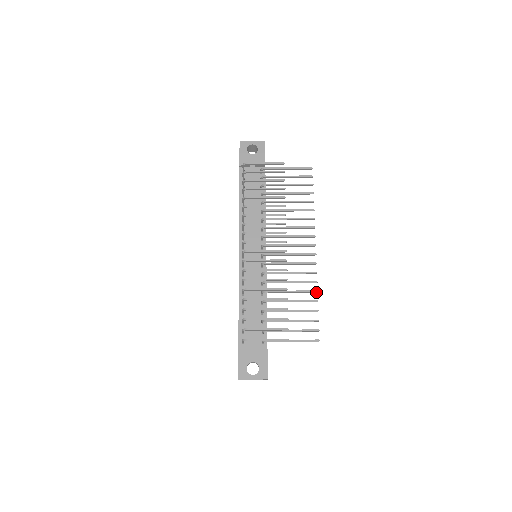
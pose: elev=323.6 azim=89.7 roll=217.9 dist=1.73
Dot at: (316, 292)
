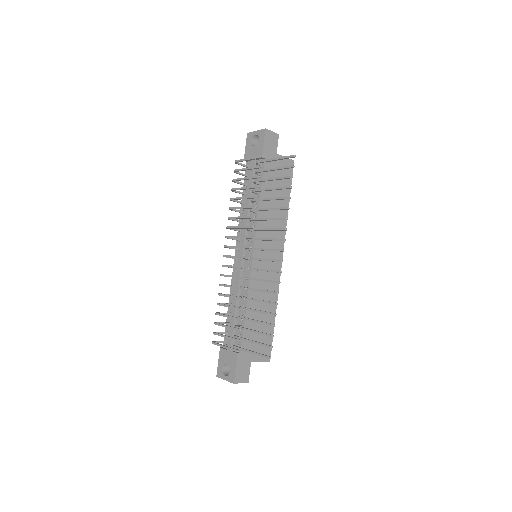
Dot at: (276, 304)
